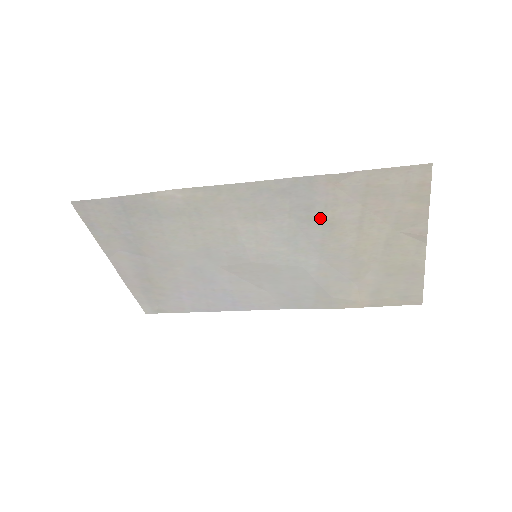
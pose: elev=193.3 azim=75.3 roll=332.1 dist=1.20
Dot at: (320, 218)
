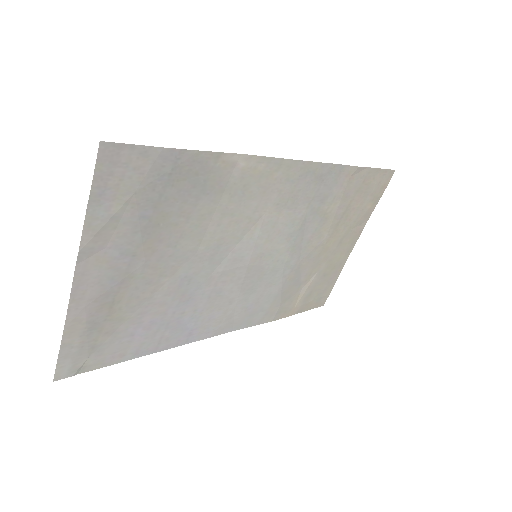
Dot at: (324, 211)
